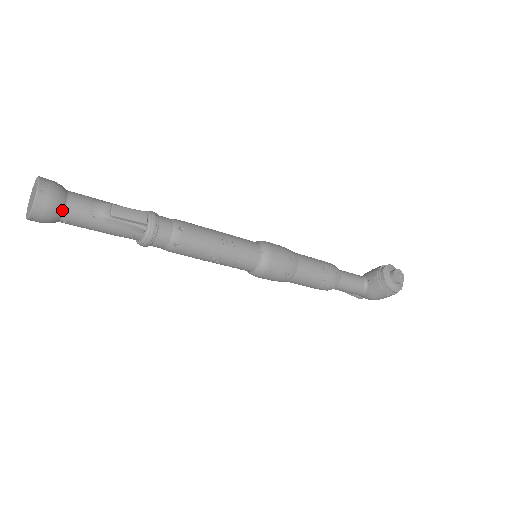
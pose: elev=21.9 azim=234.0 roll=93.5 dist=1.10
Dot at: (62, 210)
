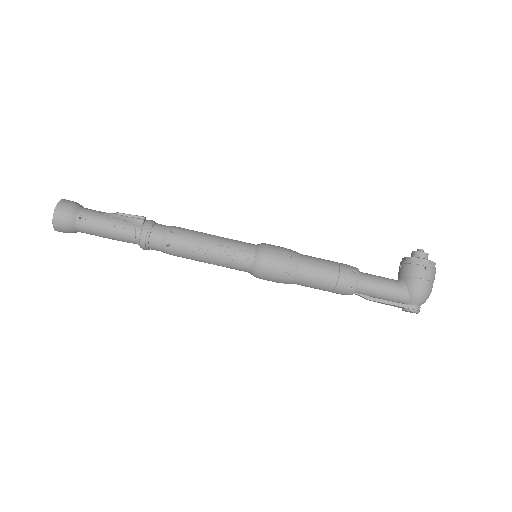
Dot at: (79, 208)
